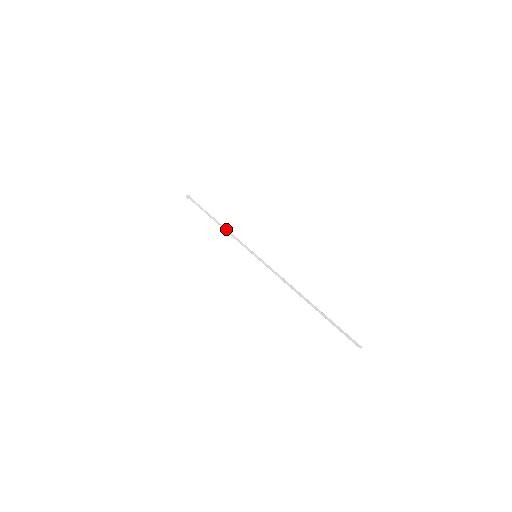
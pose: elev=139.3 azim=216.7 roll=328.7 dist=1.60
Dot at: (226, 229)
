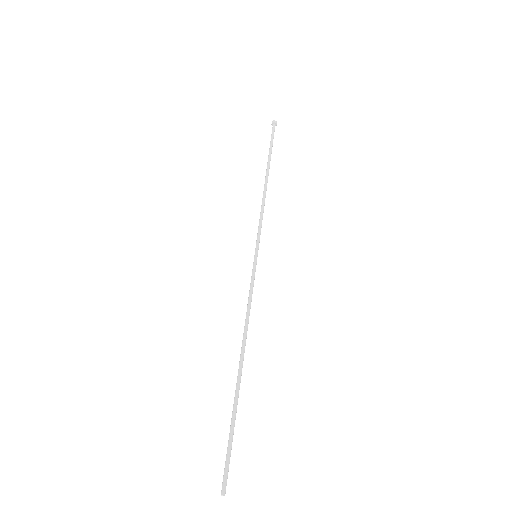
Dot at: (264, 195)
